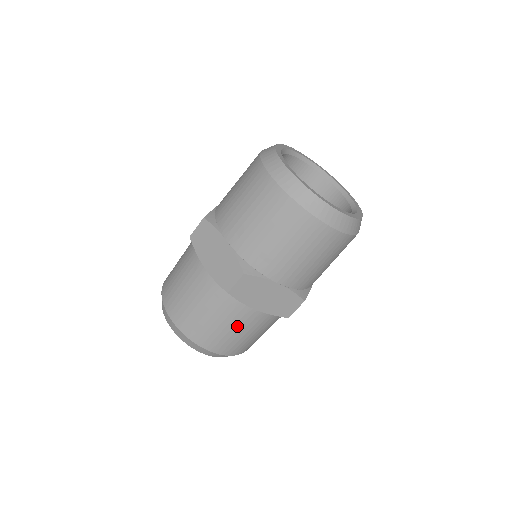
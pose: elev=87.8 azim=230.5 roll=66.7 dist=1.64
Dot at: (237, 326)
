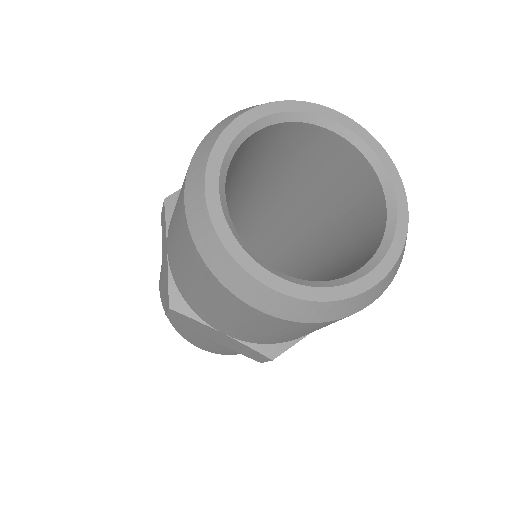
Dot at: (204, 342)
